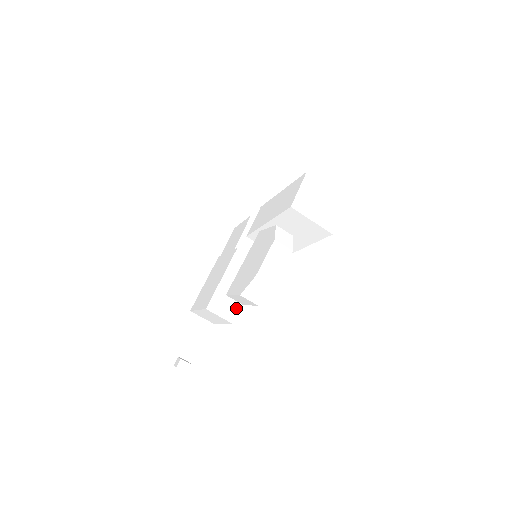
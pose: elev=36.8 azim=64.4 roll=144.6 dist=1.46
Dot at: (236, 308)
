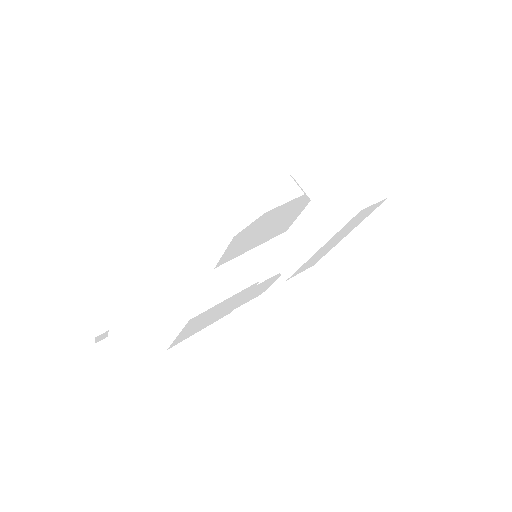
Dot at: (204, 306)
